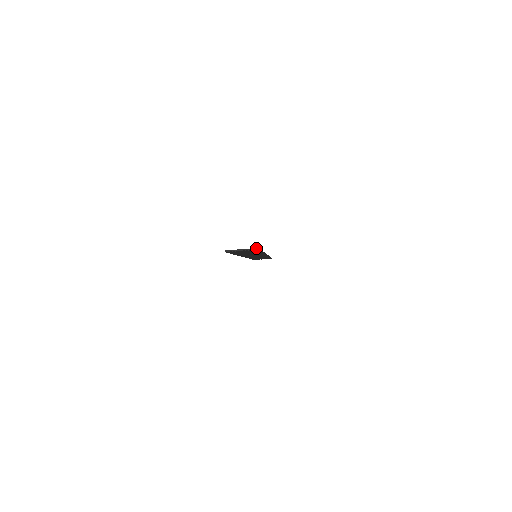
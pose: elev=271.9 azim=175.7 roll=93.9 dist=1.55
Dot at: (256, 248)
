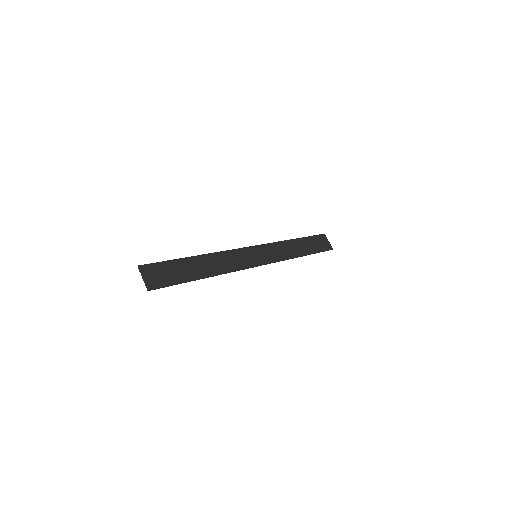
Dot at: (148, 288)
